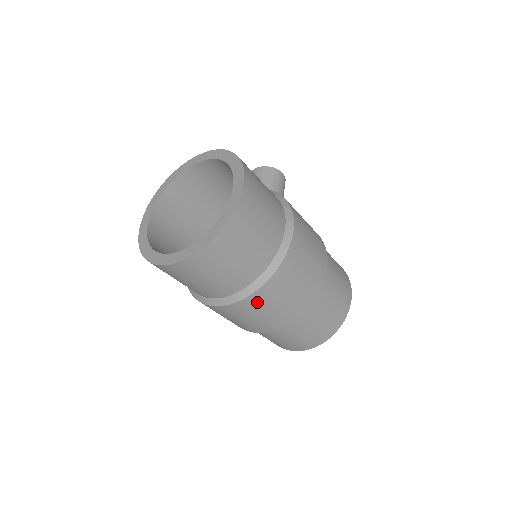
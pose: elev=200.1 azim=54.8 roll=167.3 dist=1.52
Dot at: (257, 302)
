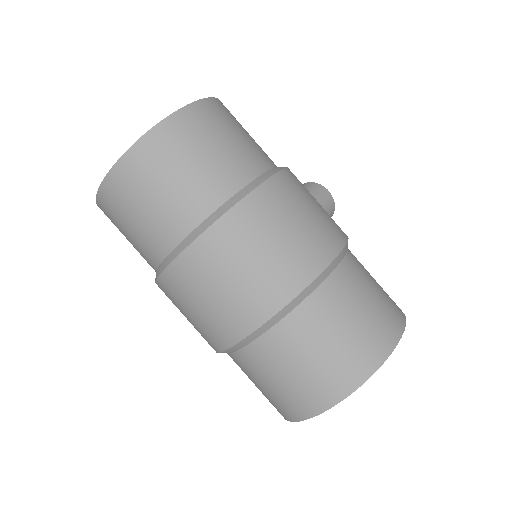
Dot at: (202, 263)
